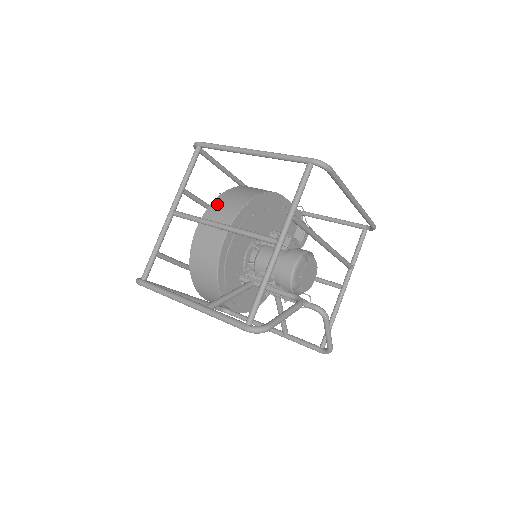
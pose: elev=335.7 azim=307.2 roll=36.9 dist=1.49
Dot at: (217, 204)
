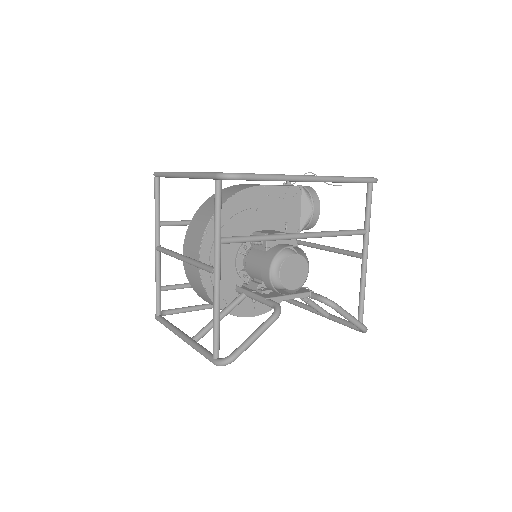
Dot at: (191, 226)
